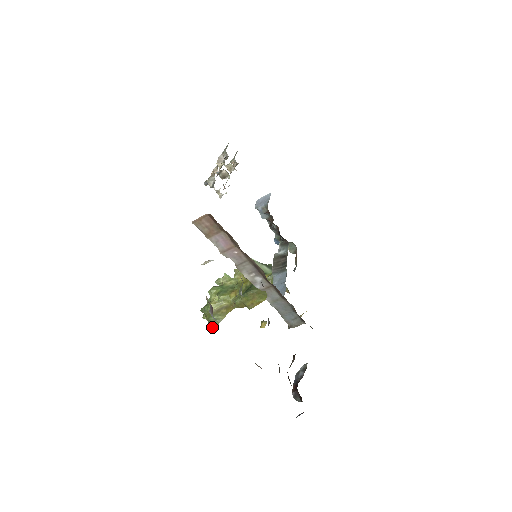
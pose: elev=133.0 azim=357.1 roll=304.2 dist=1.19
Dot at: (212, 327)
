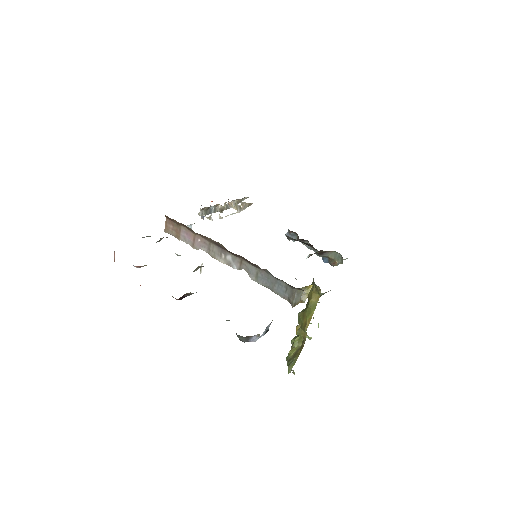
Dot at: (288, 371)
